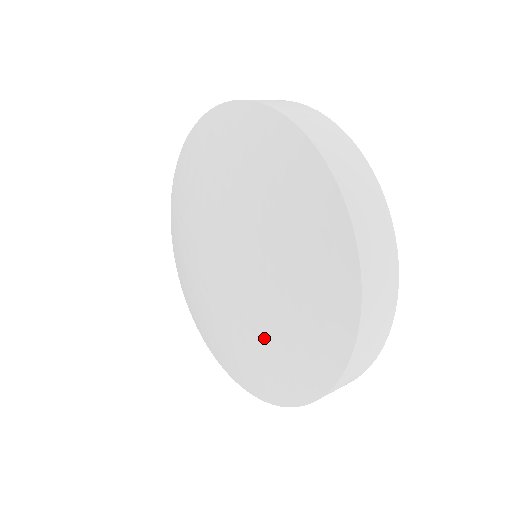
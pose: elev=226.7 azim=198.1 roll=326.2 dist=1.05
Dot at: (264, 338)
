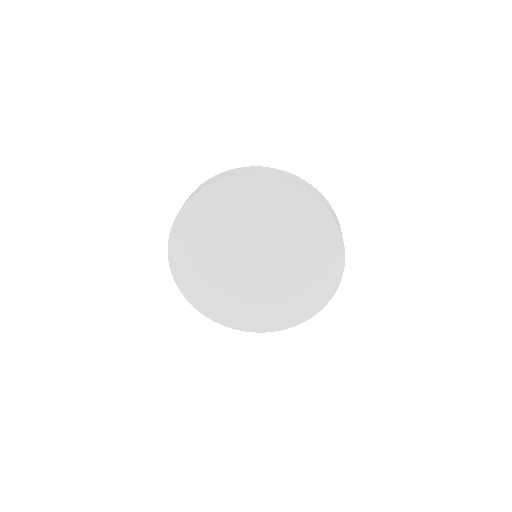
Dot at: (279, 301)
